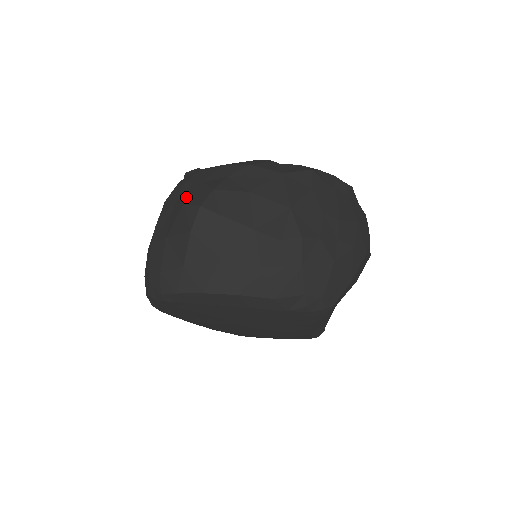
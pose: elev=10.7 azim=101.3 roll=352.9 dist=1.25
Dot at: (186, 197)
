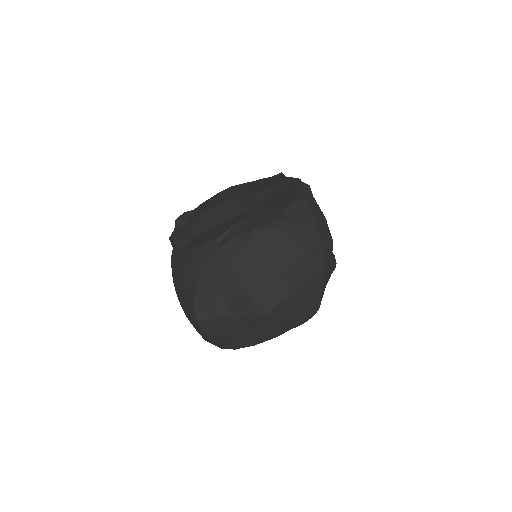
Dot at: (183, 301)
